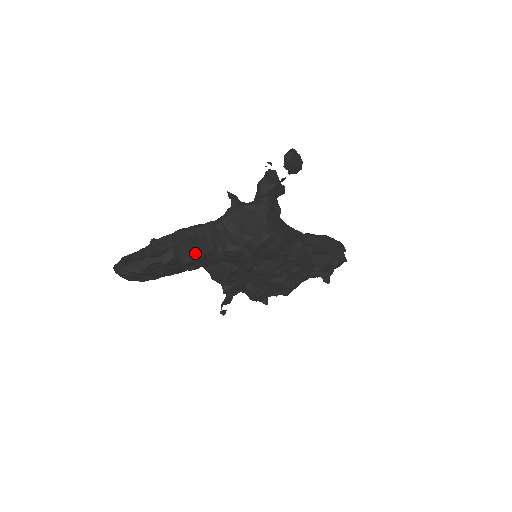
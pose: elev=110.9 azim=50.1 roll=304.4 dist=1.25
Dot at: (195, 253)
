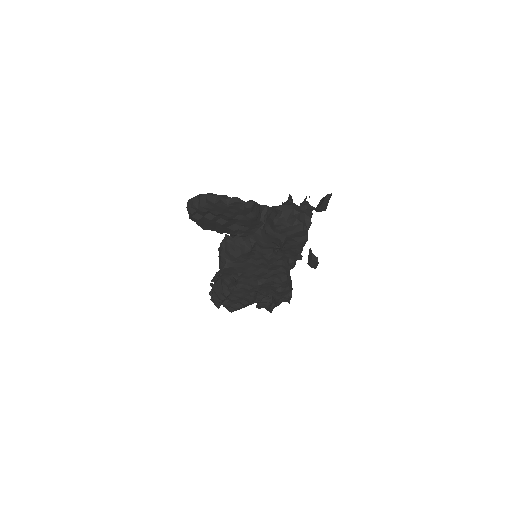
Dot at: (257, 216)
